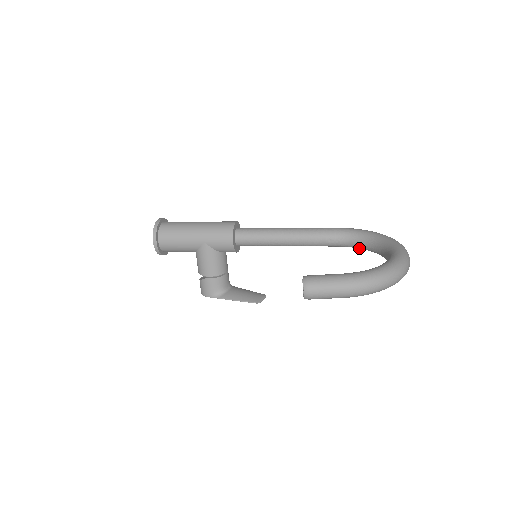
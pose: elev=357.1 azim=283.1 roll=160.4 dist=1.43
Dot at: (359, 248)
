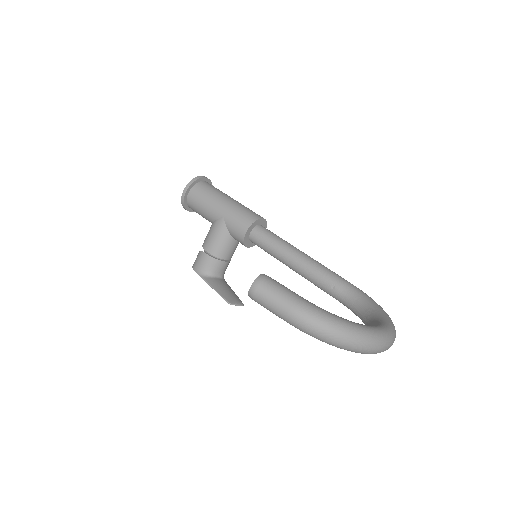
Dot at: (356, 314)
